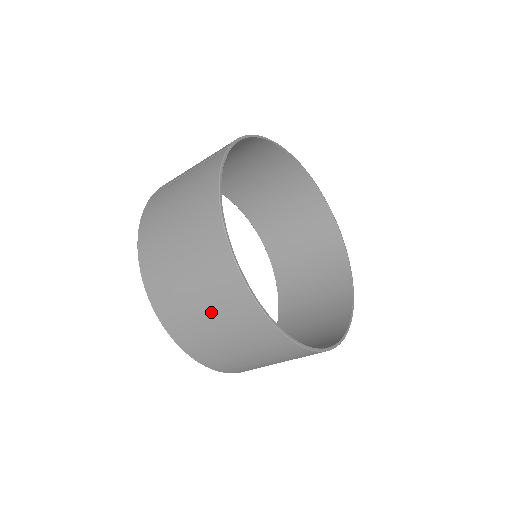
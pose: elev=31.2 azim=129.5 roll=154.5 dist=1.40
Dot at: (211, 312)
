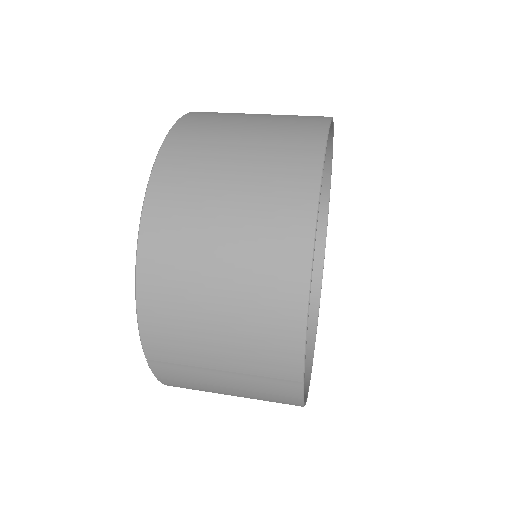
Dot at: occluded
